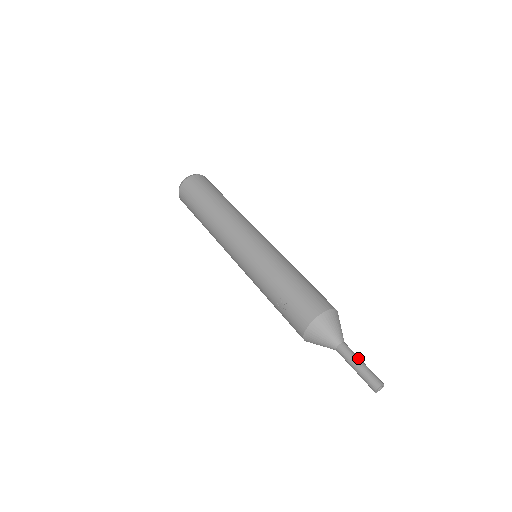
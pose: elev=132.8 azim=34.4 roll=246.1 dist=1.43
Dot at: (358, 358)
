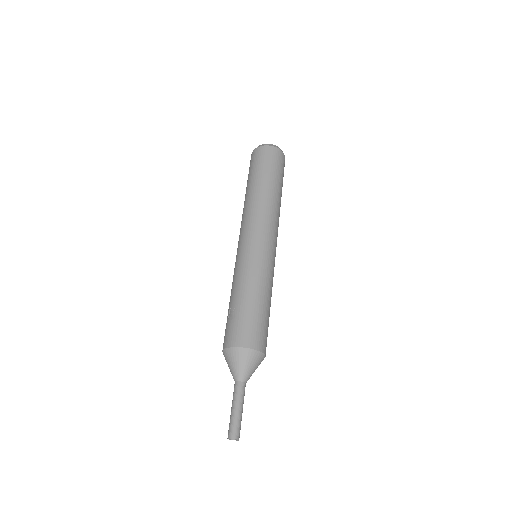
Dot at: (242, 404)
